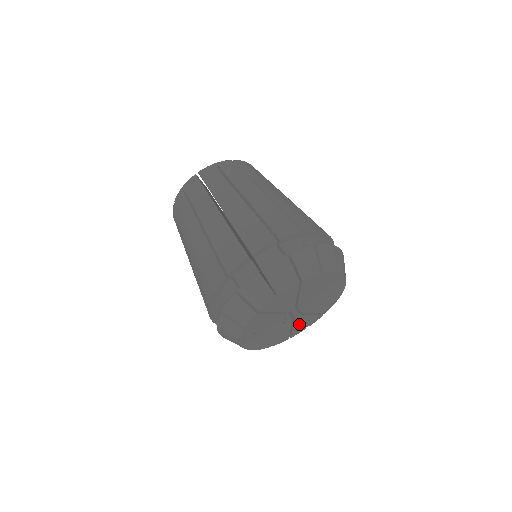
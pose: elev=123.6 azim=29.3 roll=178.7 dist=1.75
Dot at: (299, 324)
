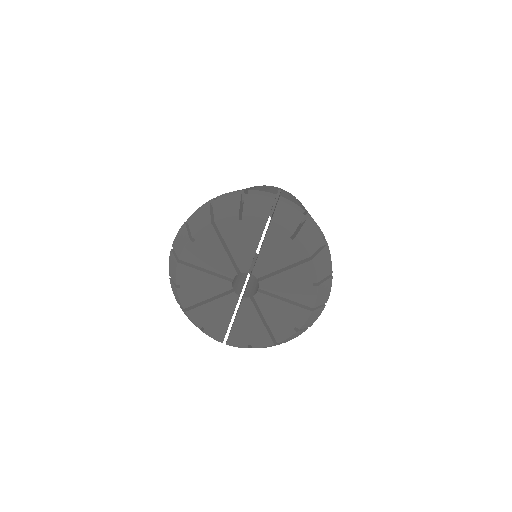
Dot at: (243, 322)
